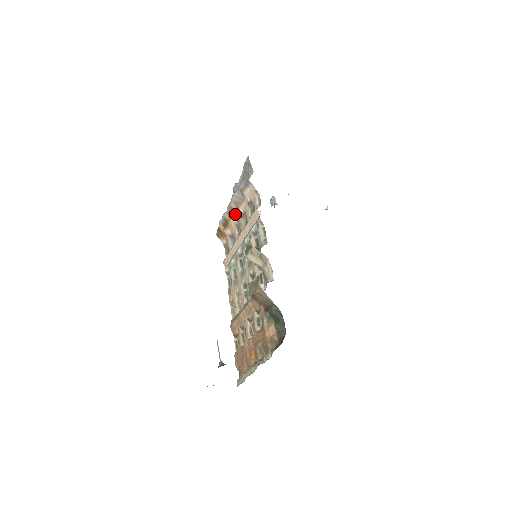
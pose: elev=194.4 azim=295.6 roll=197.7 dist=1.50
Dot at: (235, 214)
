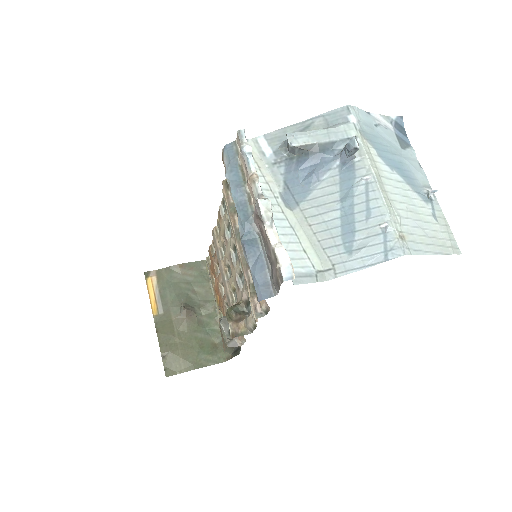
Dot at: occluded
